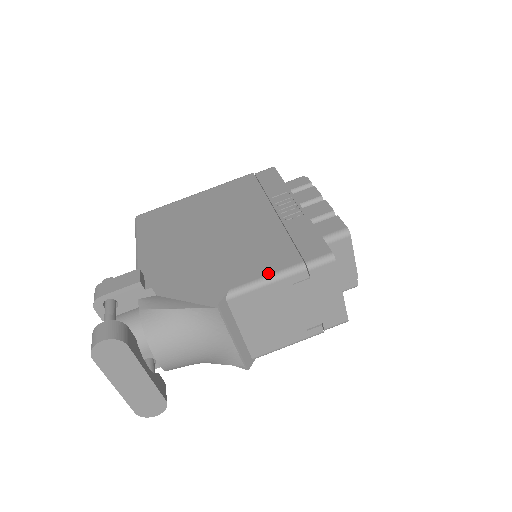
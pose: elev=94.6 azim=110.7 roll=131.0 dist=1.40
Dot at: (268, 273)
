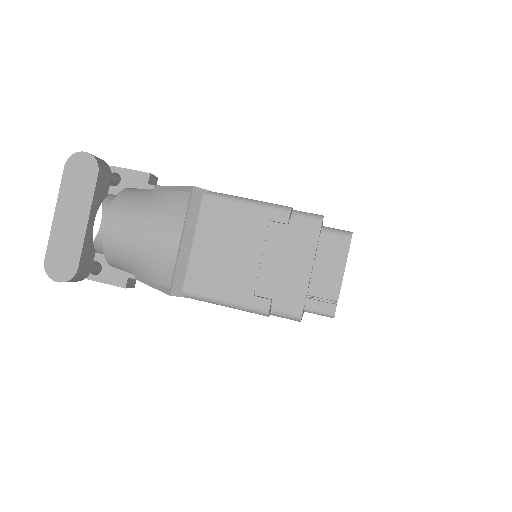
Dot at: (254, 200)
